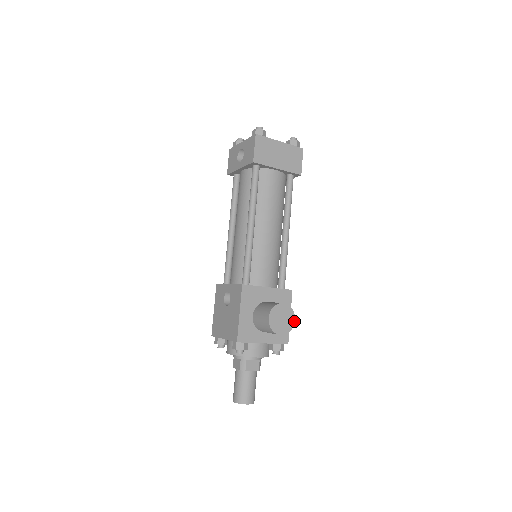
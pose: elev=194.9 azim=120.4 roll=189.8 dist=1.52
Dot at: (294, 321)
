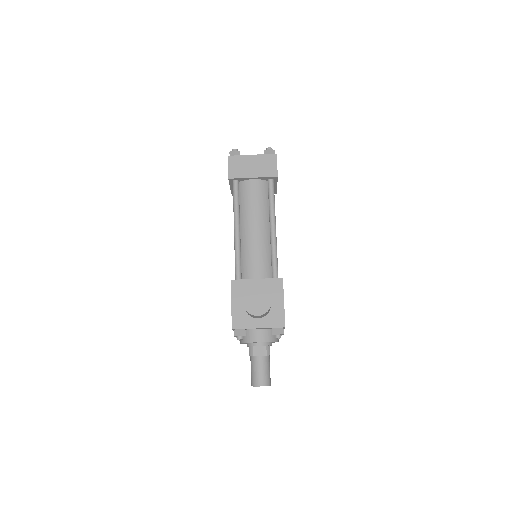
Dot at: (270, 302)
